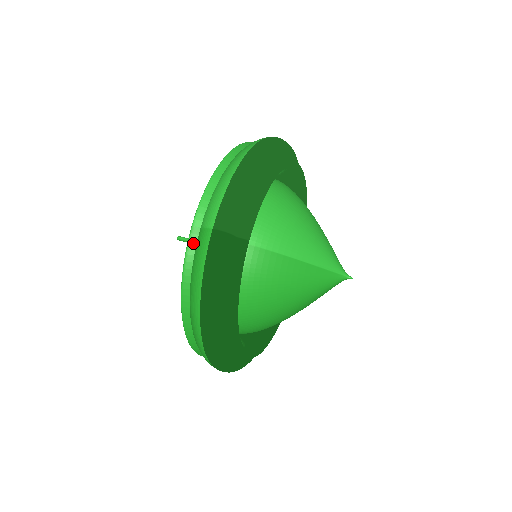
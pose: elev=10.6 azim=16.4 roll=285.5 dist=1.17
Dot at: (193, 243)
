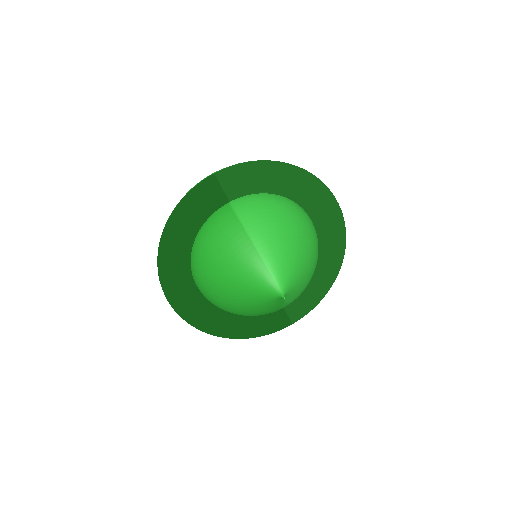
Dot at: occluded
